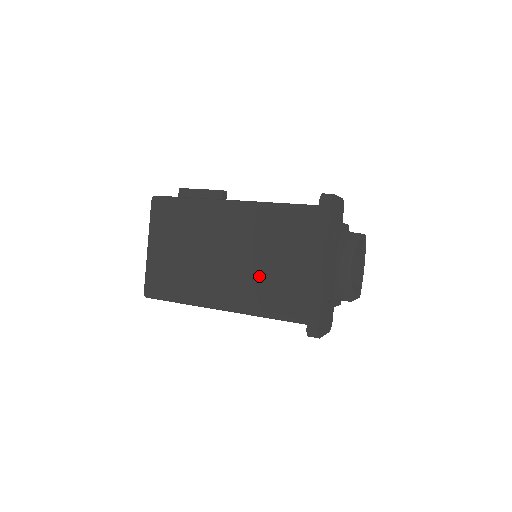
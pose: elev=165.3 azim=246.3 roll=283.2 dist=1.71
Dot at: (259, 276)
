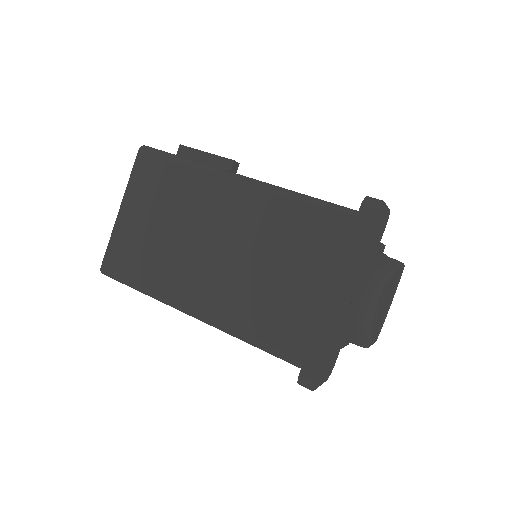
Dot at: (253, 286)
